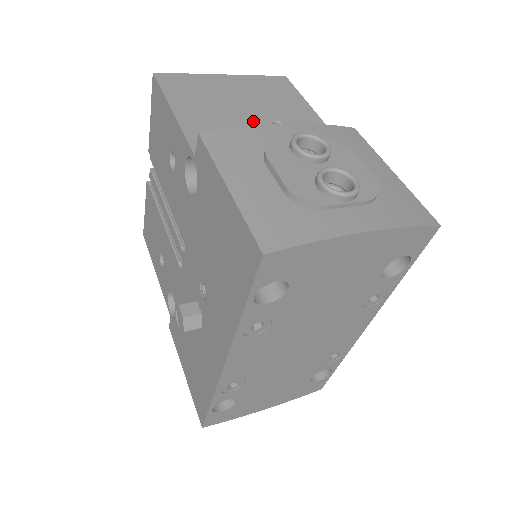
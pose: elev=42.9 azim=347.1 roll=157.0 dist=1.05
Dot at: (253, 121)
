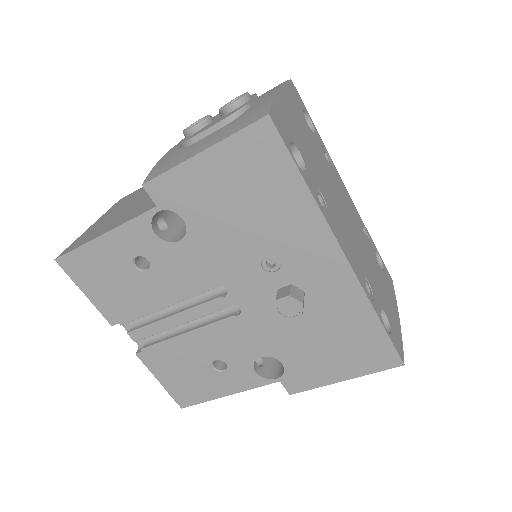
Dot at: (147, 196)
